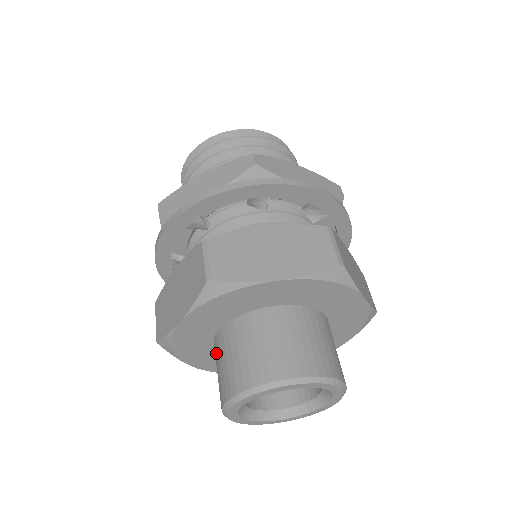
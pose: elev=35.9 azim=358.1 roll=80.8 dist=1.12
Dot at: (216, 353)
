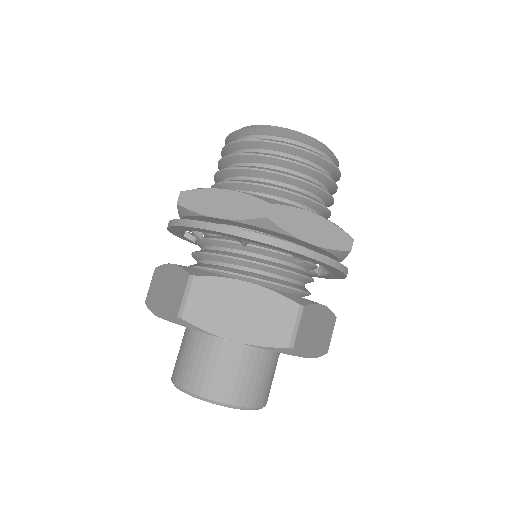
Dot at: occluded
